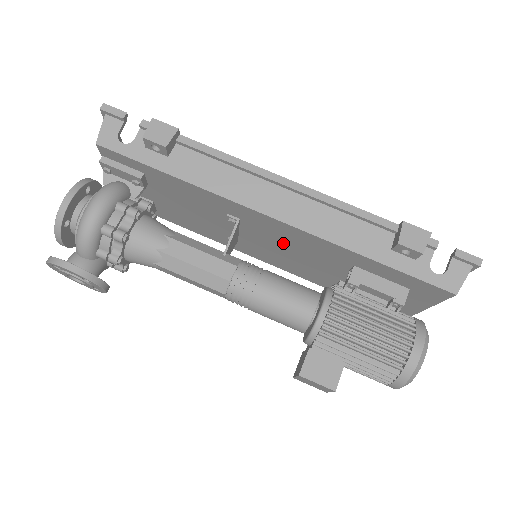
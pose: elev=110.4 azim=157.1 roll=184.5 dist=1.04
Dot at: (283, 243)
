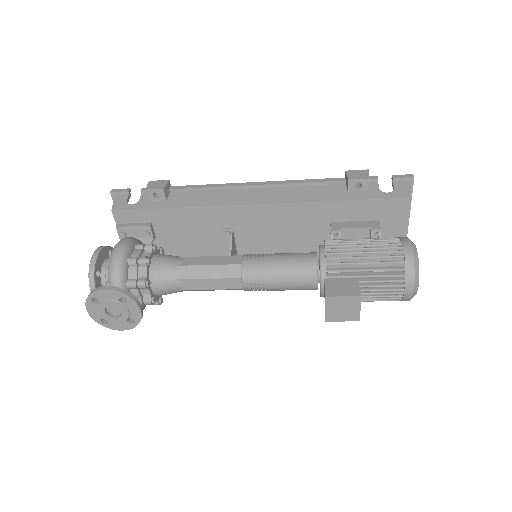
Dot at: (272, 237)
